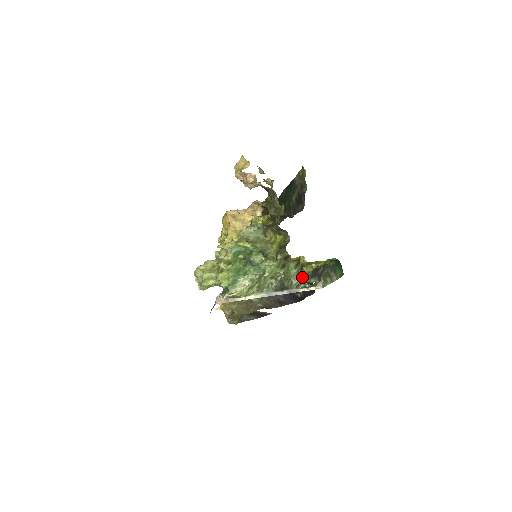
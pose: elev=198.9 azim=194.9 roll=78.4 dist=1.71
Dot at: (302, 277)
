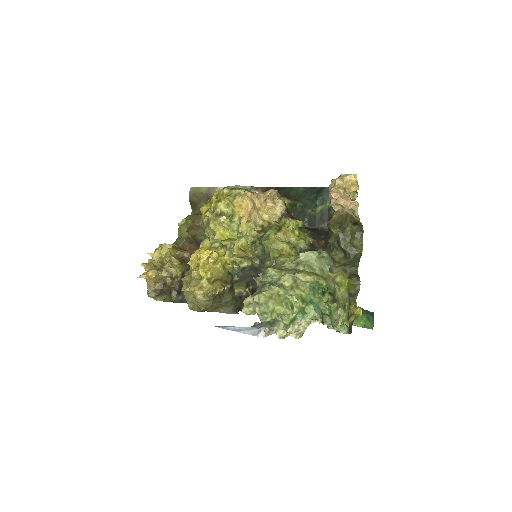
Dot at: occluded
